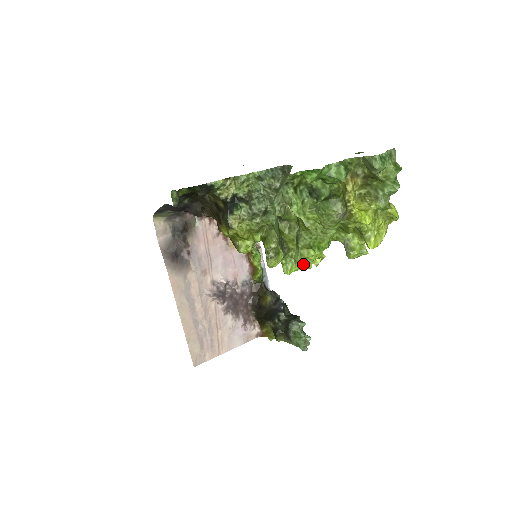
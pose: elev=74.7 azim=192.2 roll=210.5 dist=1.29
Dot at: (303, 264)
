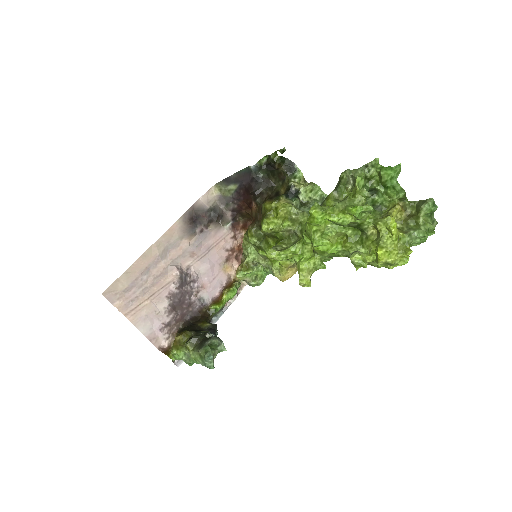
Dot at: (316, 235)
